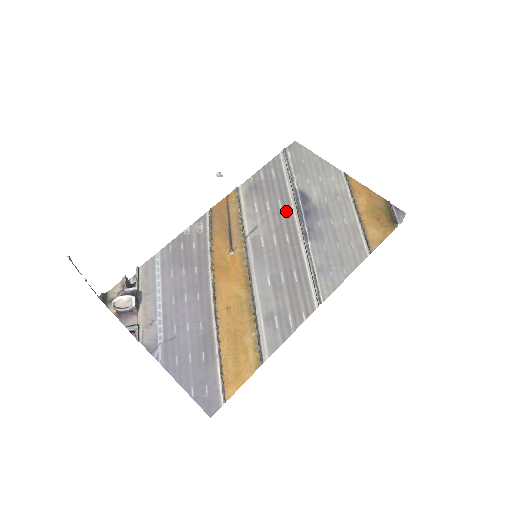
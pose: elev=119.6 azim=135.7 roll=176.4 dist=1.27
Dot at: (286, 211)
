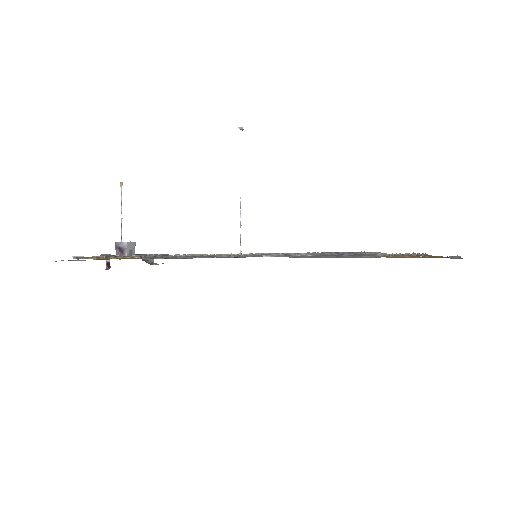
Dot at: occluded
